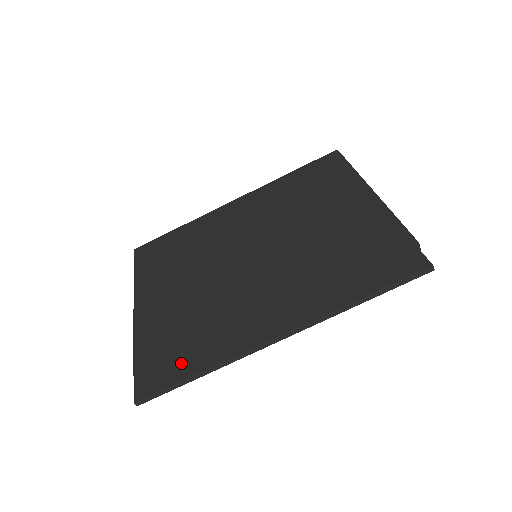
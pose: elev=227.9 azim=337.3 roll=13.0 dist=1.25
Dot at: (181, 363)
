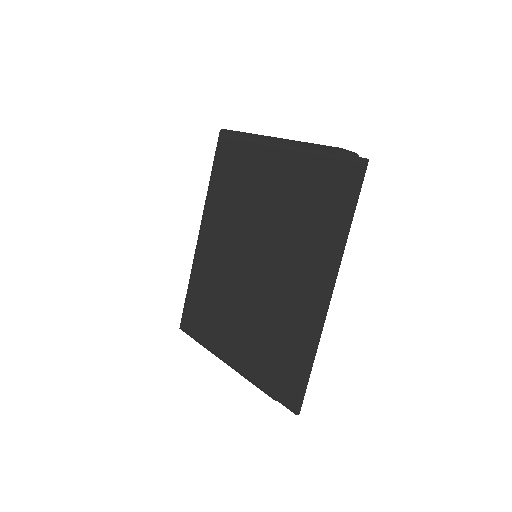
Dot at: (294, 367)
